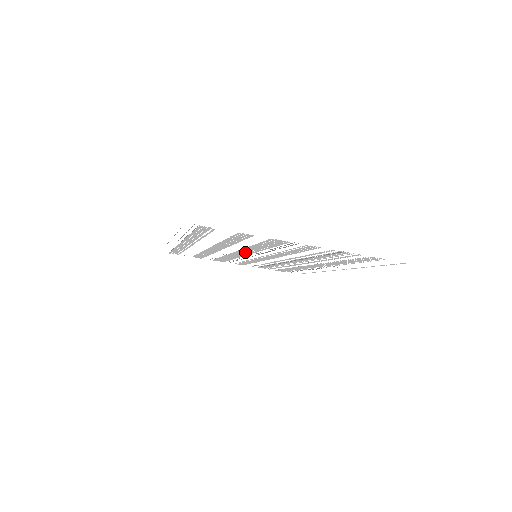
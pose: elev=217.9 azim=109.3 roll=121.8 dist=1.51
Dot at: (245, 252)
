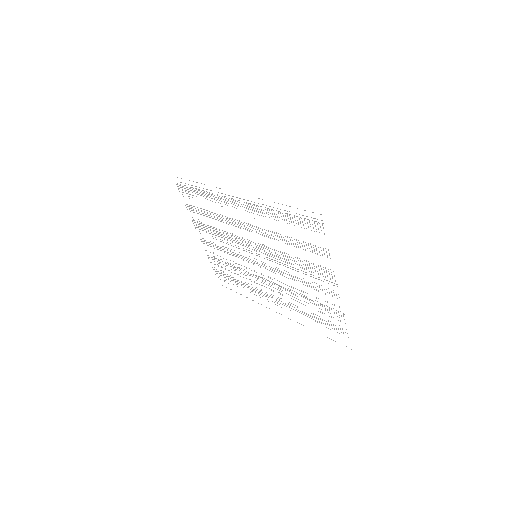
Dot at: (262, 249)
